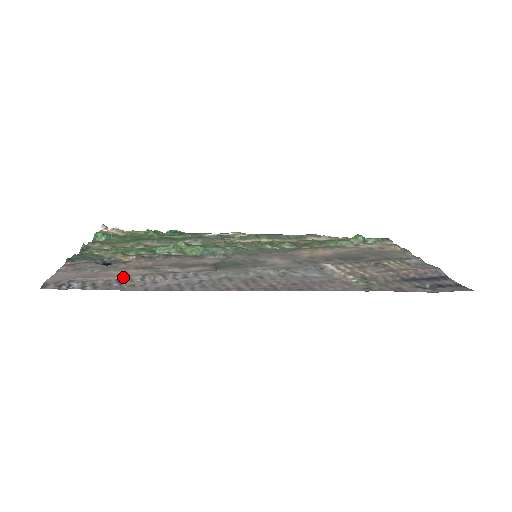
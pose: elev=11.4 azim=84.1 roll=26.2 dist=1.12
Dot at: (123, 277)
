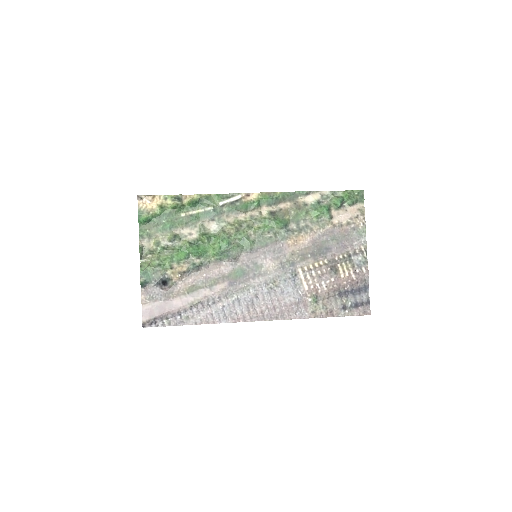
Dot at: (180, 309)
